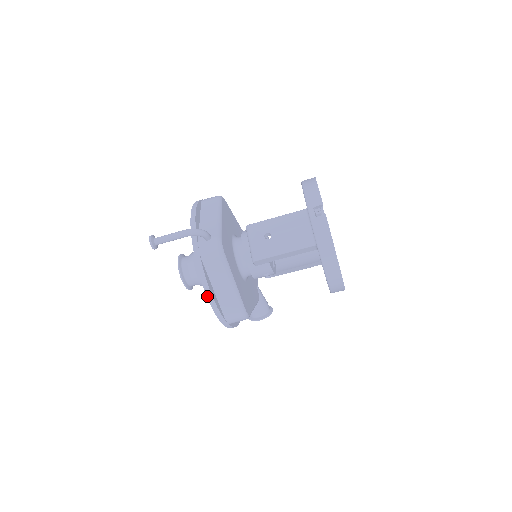
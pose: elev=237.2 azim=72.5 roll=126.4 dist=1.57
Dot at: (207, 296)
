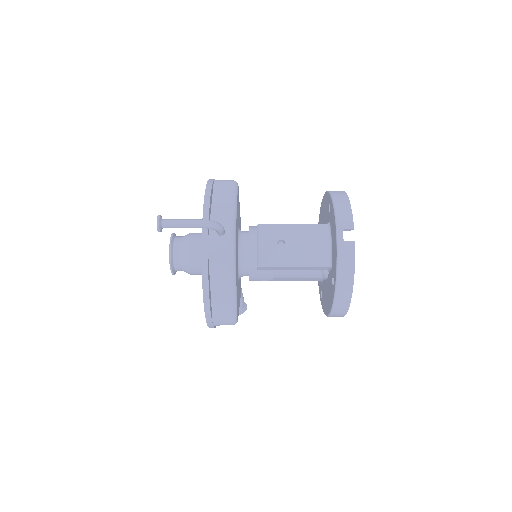
Dot at: (203, 296)
